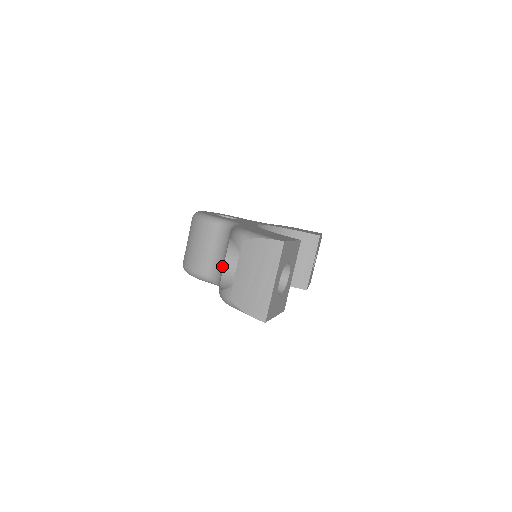
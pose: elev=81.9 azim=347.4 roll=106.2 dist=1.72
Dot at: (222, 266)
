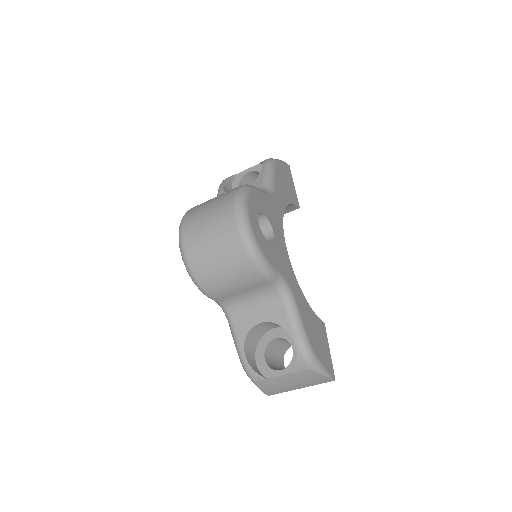
Dot at: (245, 311)
